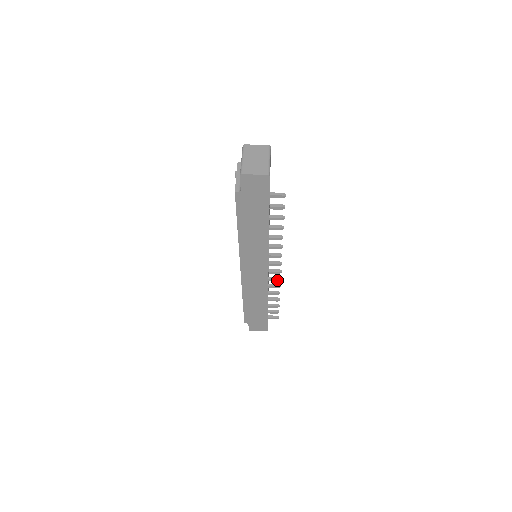
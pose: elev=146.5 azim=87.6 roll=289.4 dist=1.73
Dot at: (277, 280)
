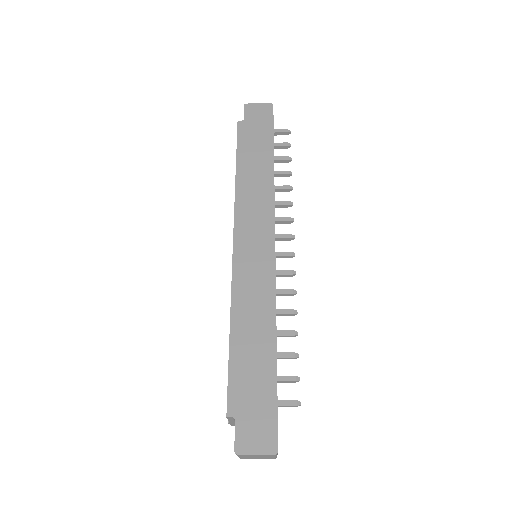
Dot at: (289, 273)
